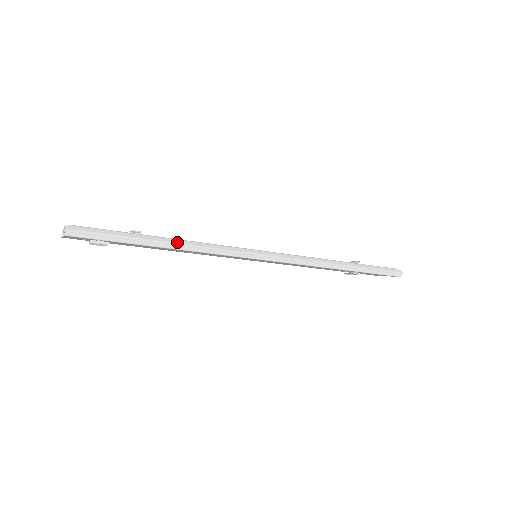
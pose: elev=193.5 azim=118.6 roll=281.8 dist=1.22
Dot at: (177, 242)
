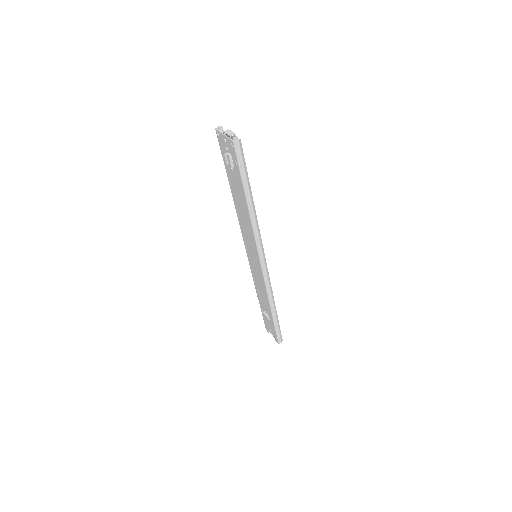
Dot at: (254, 209)
